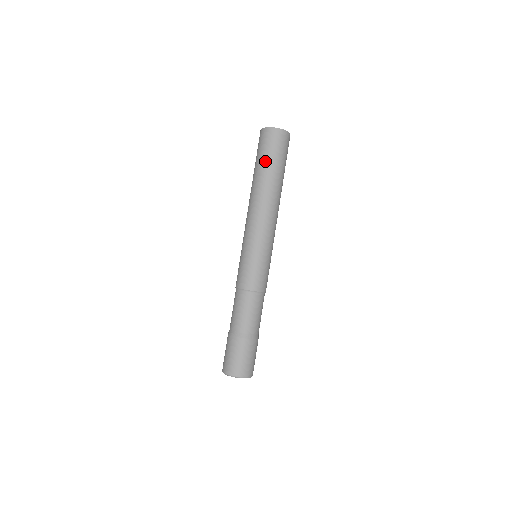
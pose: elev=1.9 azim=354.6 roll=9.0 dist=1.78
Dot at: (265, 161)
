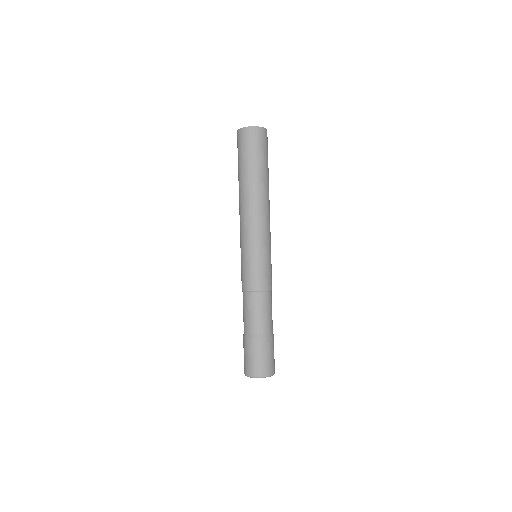
Dot at: (261, 161)
